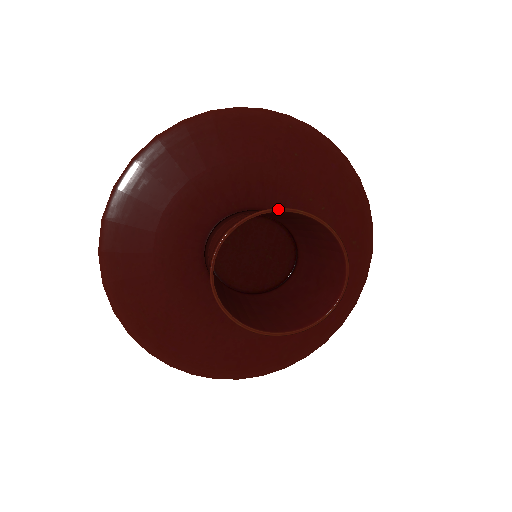
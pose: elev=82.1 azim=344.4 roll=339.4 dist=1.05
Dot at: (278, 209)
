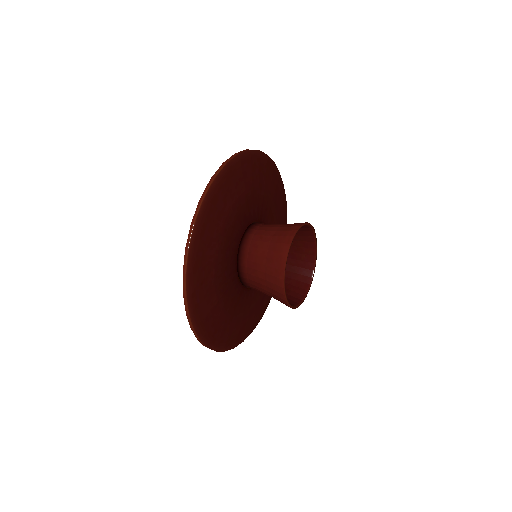
Dot at: (313, 227)
